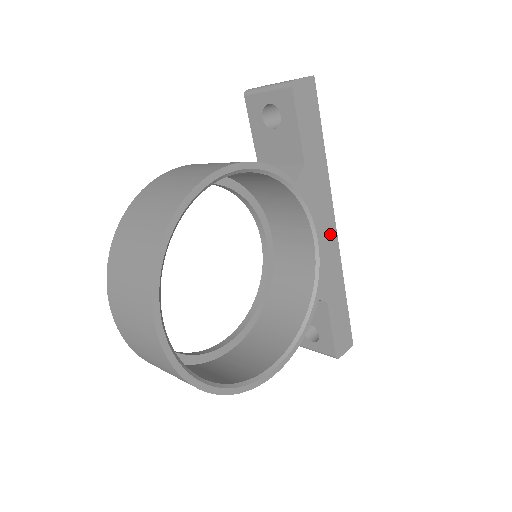
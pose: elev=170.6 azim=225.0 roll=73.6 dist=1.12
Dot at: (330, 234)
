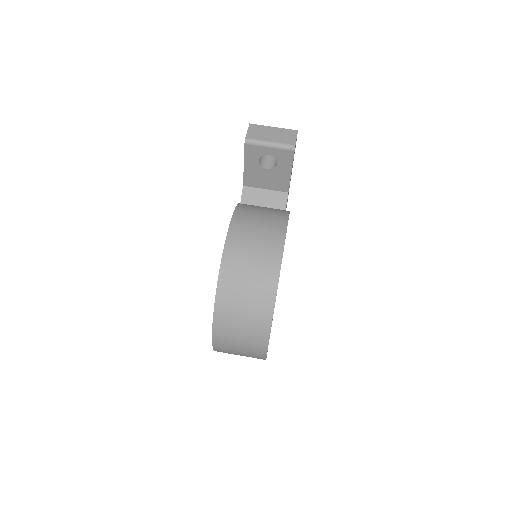
Dot at: occluded
